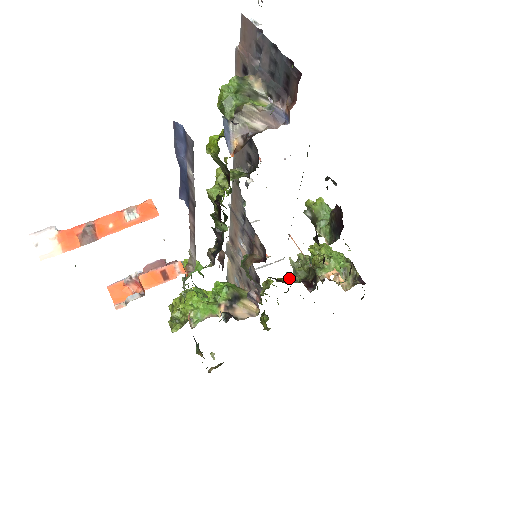
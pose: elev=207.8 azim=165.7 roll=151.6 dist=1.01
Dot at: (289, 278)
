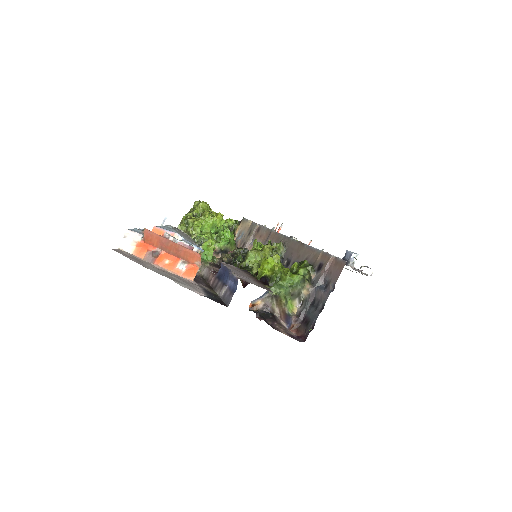
Dot at: occluded
